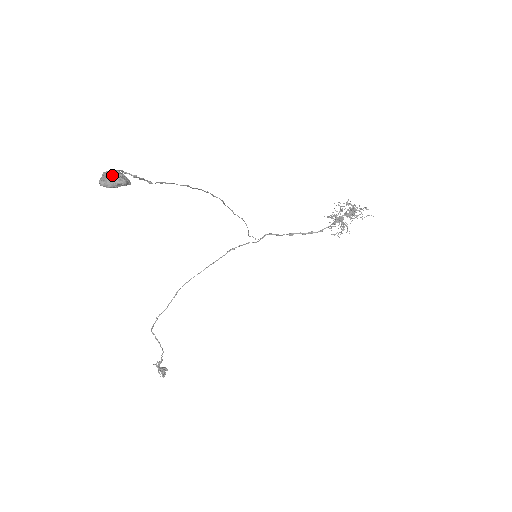
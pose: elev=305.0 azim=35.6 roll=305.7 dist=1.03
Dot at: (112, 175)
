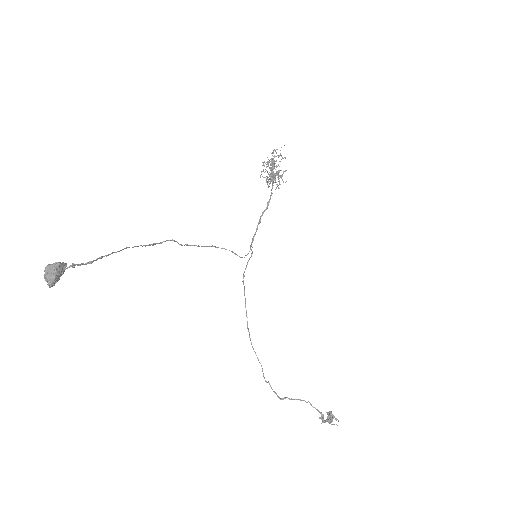
Dot at: (46, 270)
